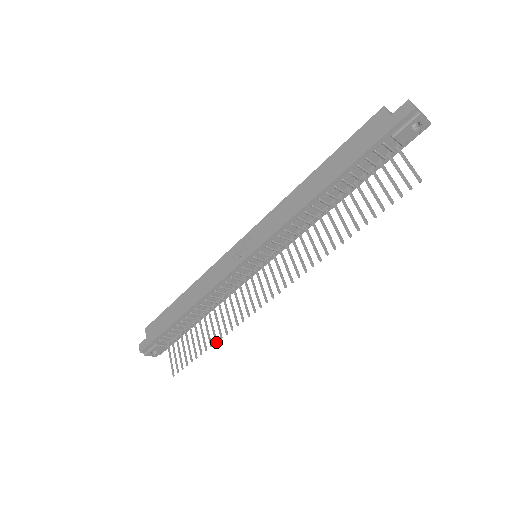
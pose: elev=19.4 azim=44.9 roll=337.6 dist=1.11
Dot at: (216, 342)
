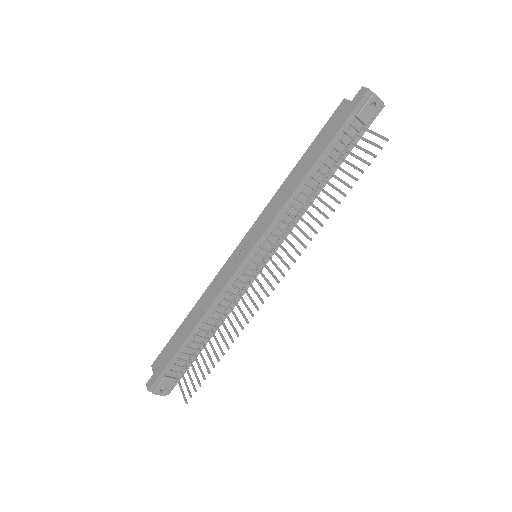
Dot at: (228, 348)
